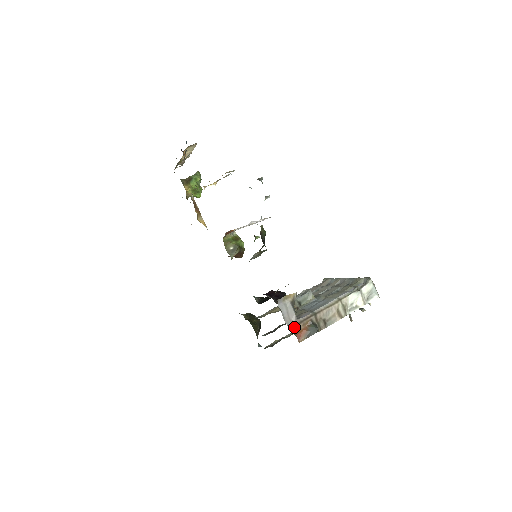
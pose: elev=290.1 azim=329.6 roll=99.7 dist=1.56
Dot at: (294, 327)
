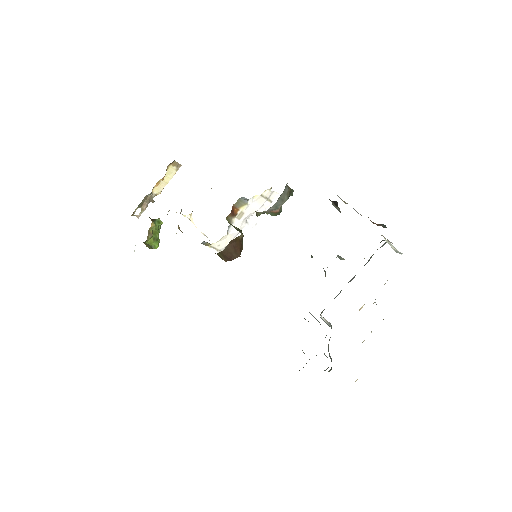
Dot at: occluded
